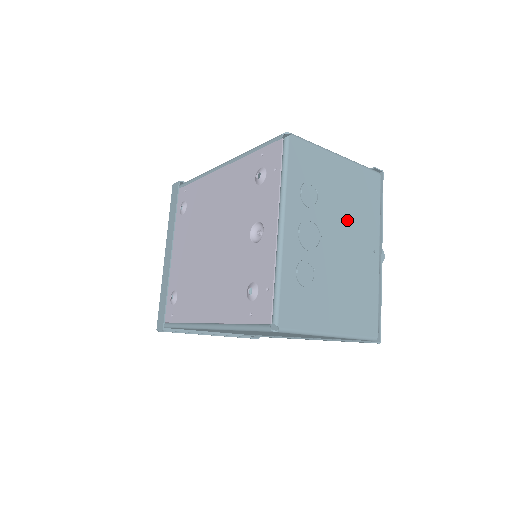
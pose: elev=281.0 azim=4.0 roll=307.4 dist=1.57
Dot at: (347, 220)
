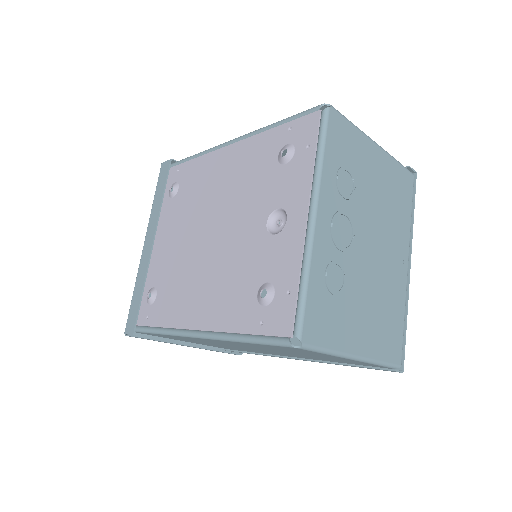
Dot at: (380, 221)
